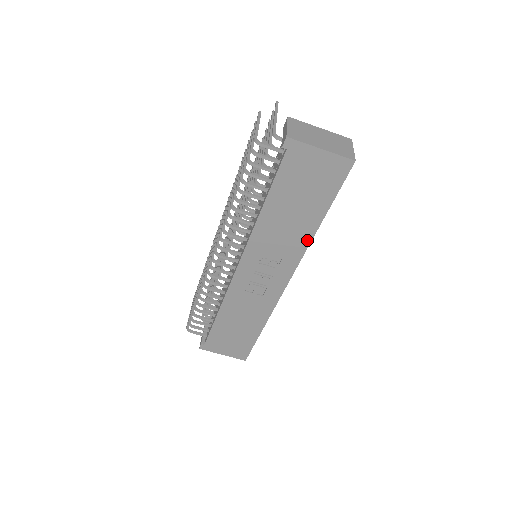
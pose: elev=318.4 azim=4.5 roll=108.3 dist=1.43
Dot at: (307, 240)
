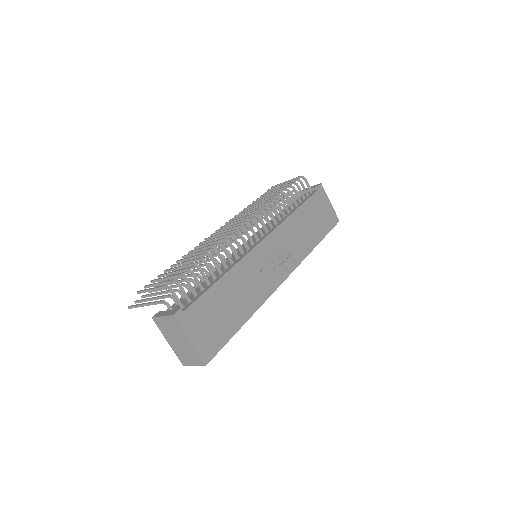
Dot at: (307, 251)
